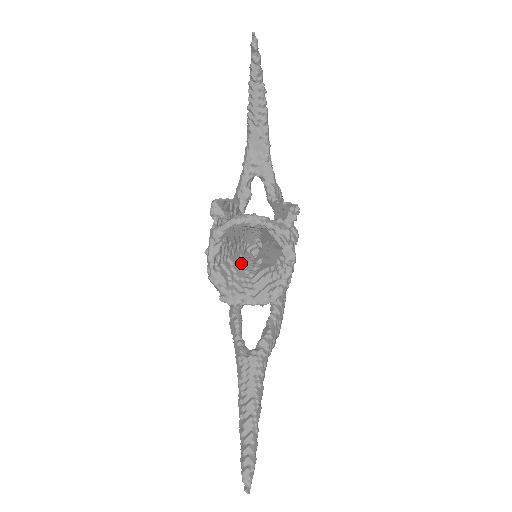
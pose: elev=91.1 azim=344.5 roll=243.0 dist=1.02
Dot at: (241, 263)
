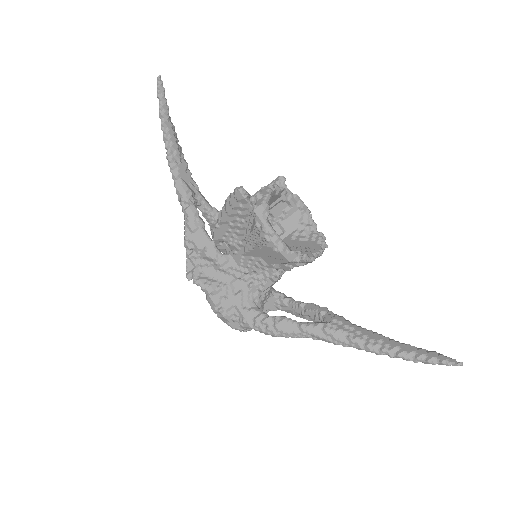
Dot at: occluded
